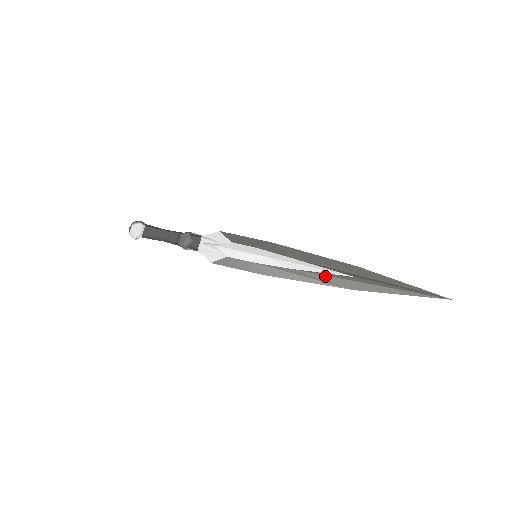
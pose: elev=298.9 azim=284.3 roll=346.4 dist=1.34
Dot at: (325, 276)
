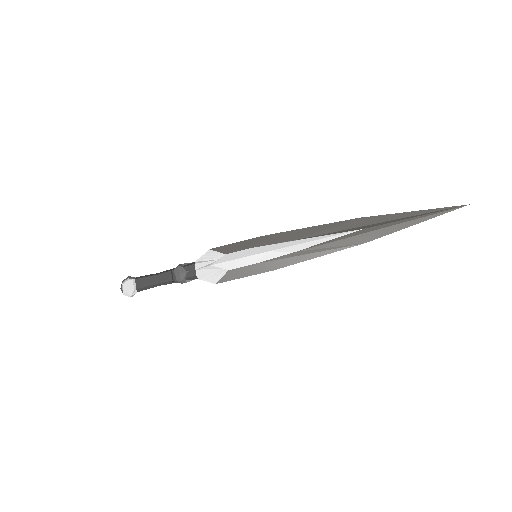
Dot at: (333, 242)
